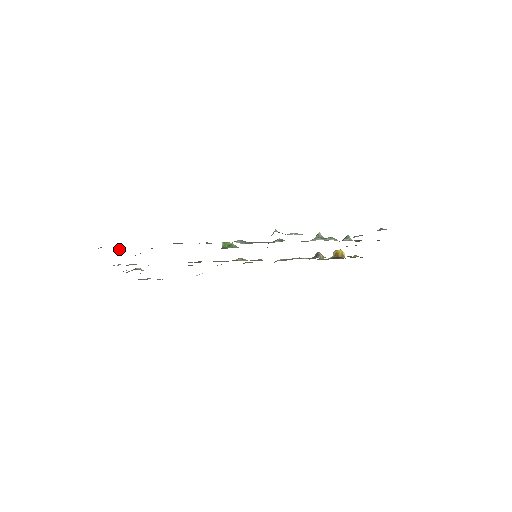
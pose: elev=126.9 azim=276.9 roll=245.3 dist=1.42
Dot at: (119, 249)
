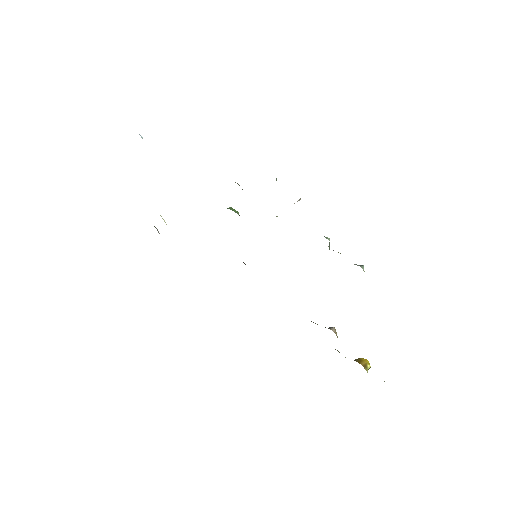
Dot at: (142, 138)
